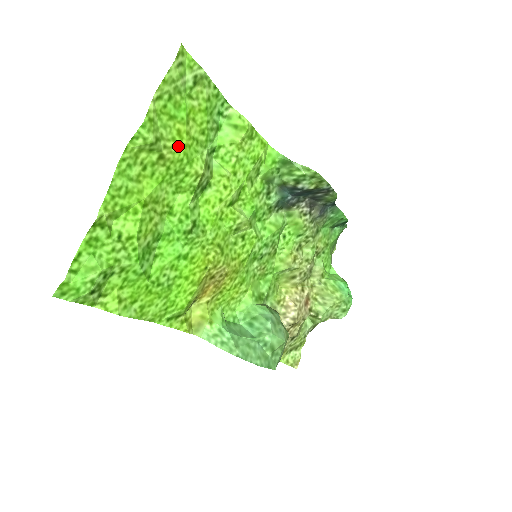
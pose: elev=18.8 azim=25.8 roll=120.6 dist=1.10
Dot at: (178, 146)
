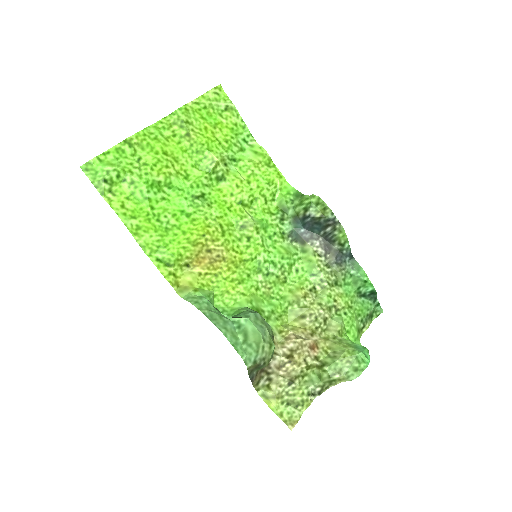
Dot at: (203, 135)
